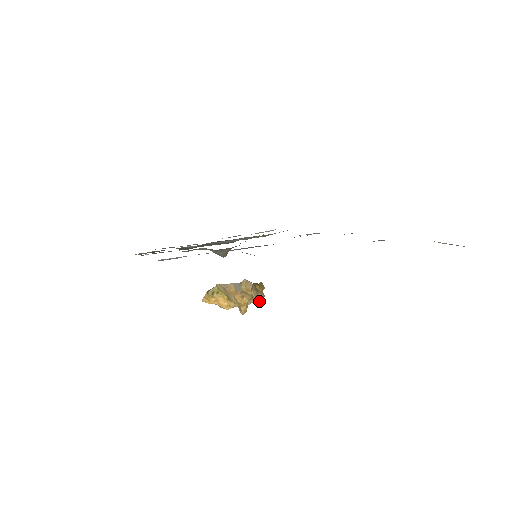
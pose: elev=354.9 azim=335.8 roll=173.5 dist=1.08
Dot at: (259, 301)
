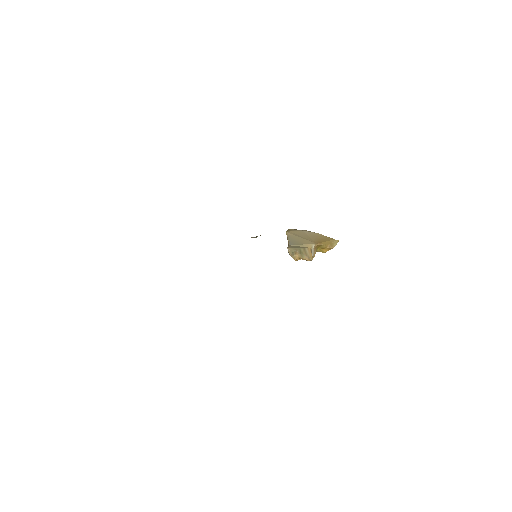
Dot at: occluded
